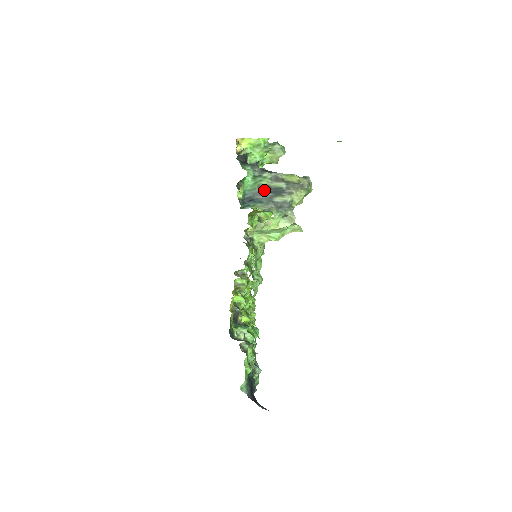
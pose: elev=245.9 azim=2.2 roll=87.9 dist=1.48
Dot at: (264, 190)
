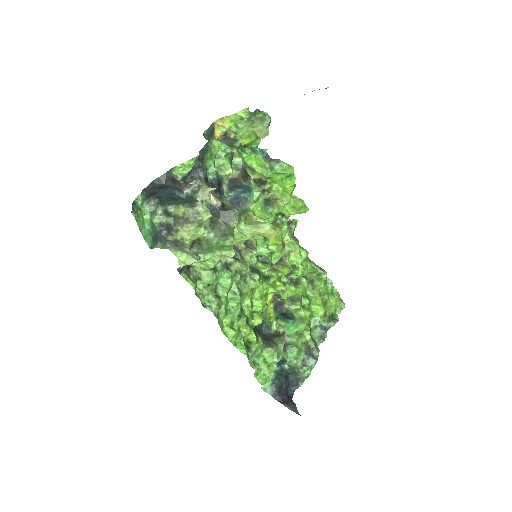
Dot at: (159, 228)
